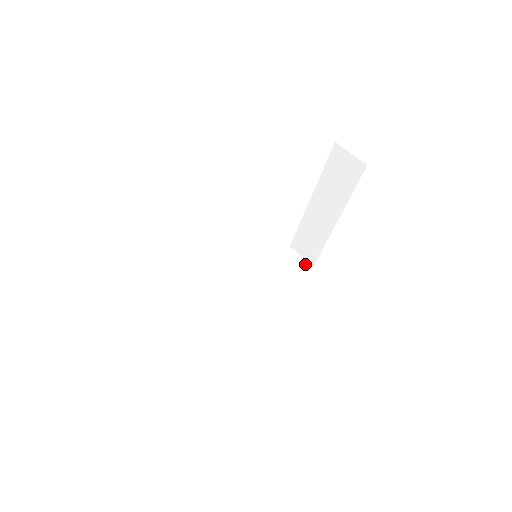
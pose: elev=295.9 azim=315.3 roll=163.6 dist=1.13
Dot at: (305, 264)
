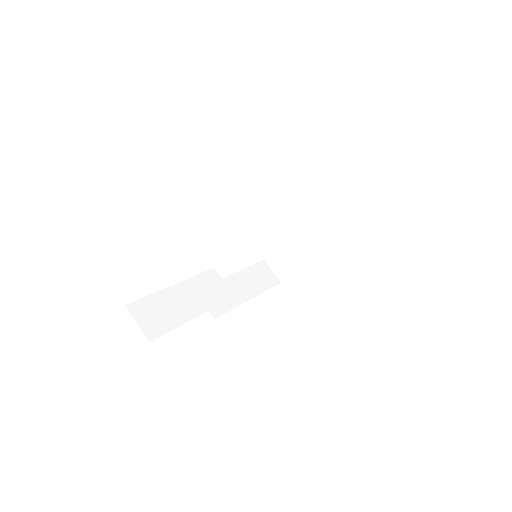
Dot at: (275, 278)
